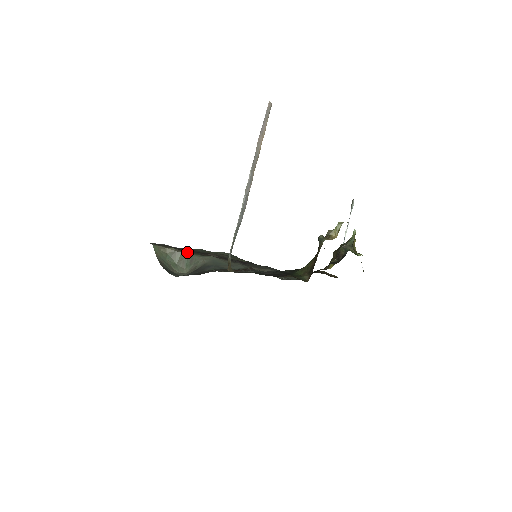
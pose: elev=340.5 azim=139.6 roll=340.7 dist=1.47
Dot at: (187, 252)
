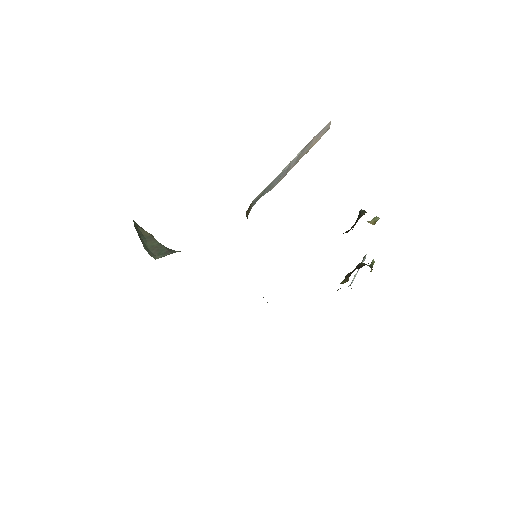
Dot at: (165, 247)
